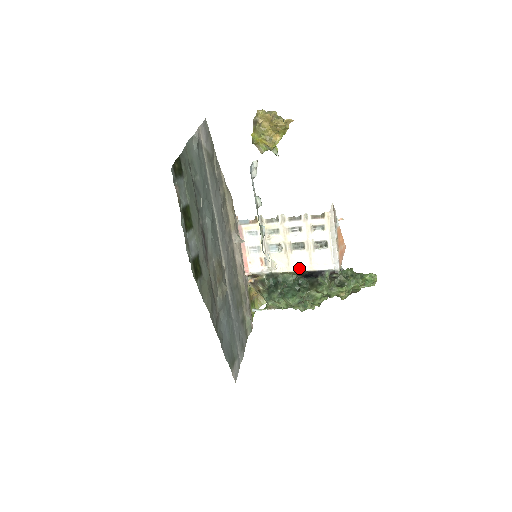
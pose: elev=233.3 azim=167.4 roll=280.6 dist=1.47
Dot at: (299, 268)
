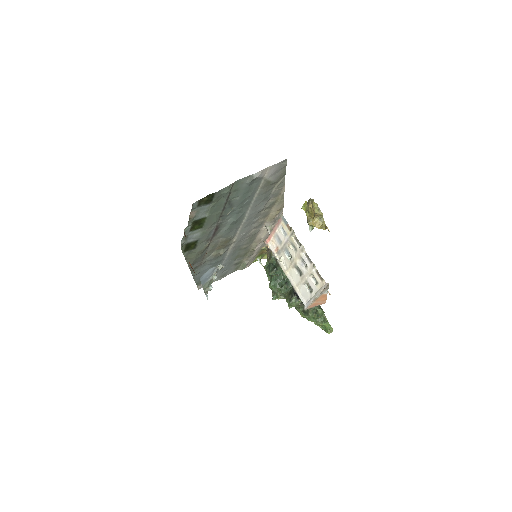
Dot at: (290, 279)
